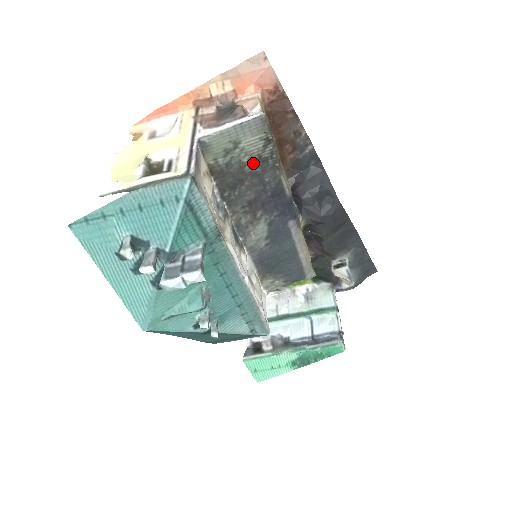
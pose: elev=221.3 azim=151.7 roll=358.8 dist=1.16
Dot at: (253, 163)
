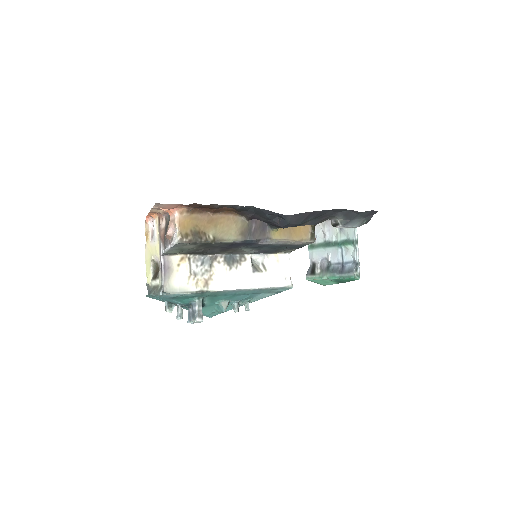
Dot at: (200, 247)
